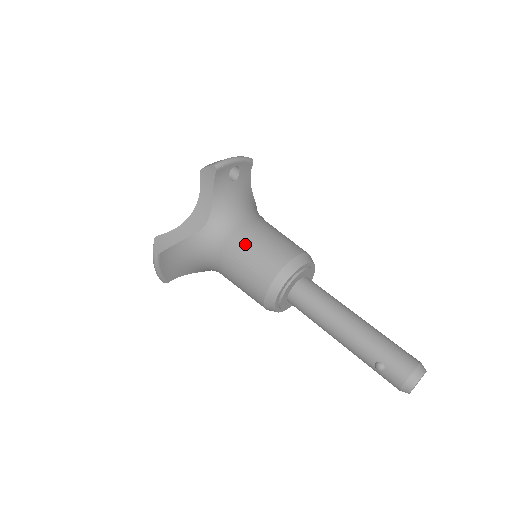
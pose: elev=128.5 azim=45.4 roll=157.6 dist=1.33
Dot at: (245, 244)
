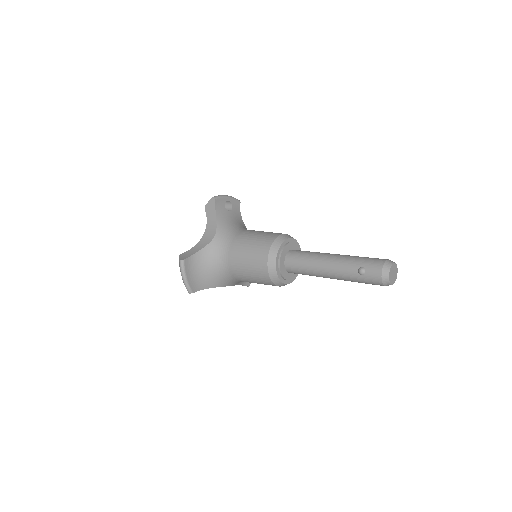
Dot at: (245, 238)
